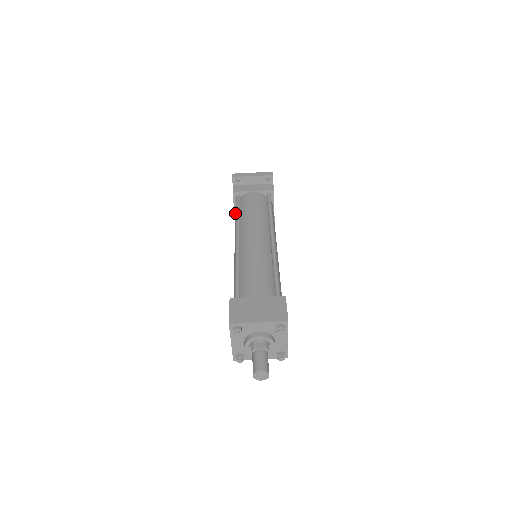
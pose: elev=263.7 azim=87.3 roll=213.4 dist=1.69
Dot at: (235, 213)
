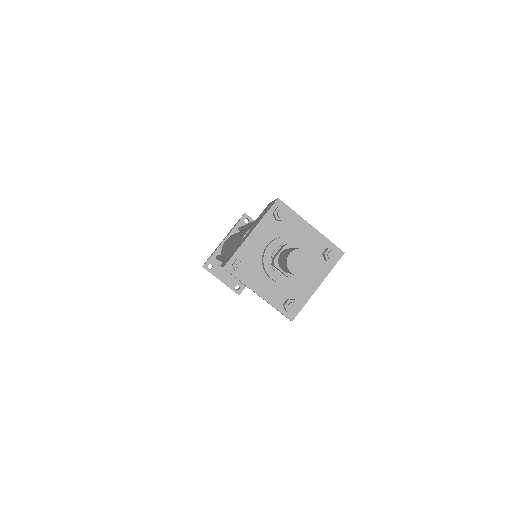
Dot at: occluded
